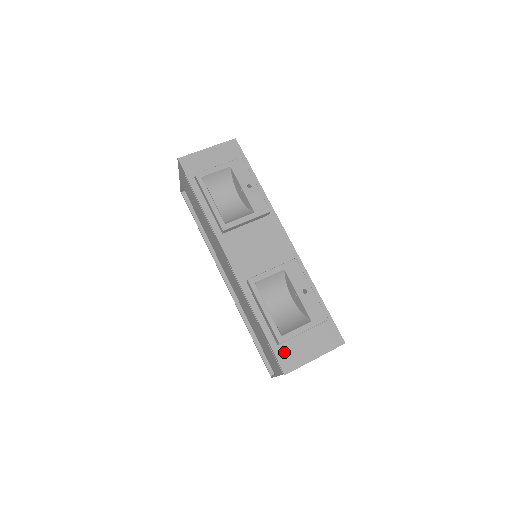
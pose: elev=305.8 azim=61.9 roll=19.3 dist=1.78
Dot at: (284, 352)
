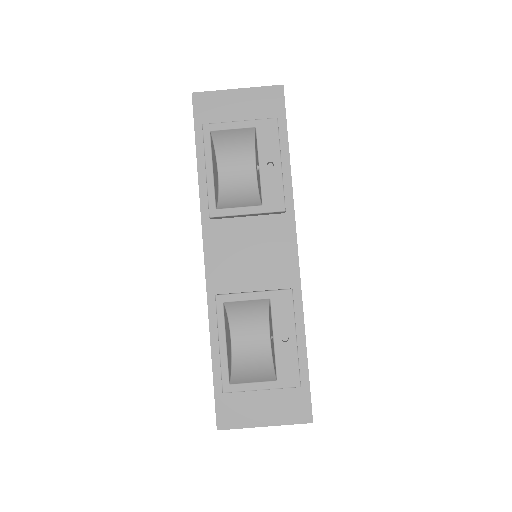
Dot at: (228, 402)
